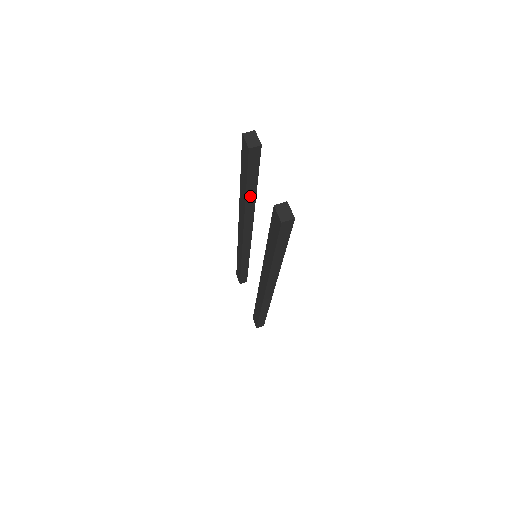
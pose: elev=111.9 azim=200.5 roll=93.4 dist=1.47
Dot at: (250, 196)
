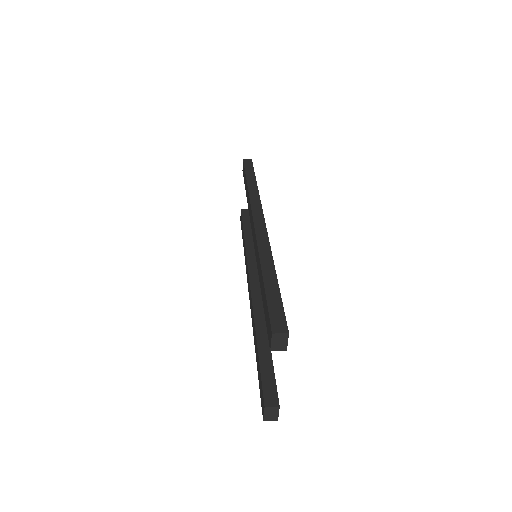
Dot at: occluded
